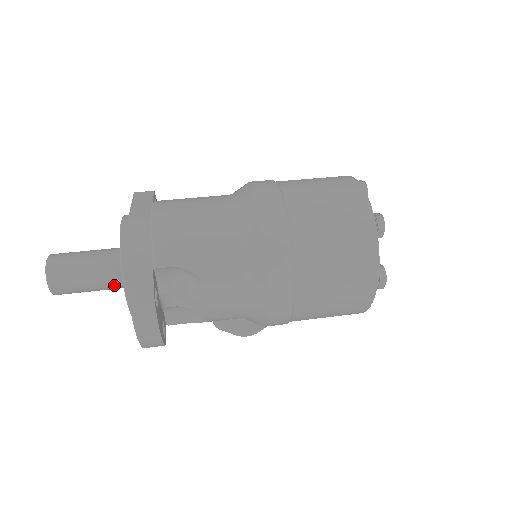
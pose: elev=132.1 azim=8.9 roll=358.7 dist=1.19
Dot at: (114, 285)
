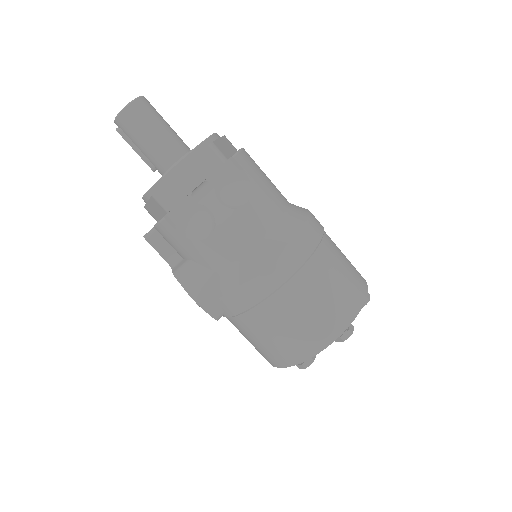
Dot at: (167, 154)
